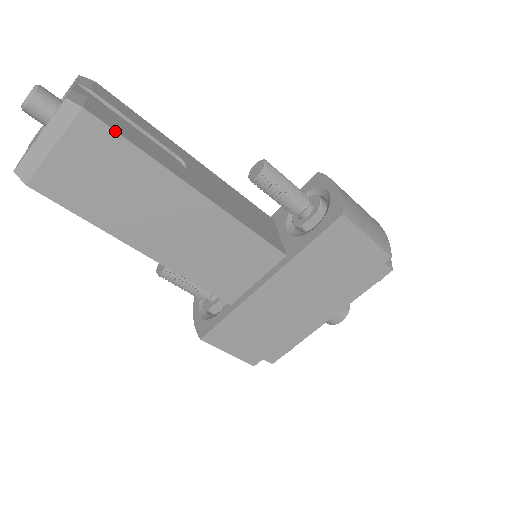
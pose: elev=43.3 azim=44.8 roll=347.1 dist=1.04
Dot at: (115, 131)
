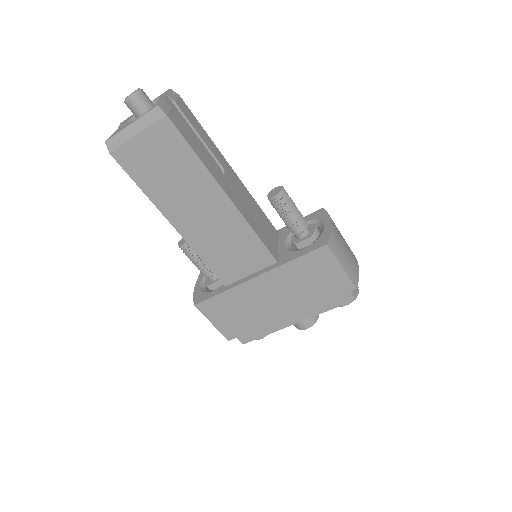
Dot at: (183, 136)
